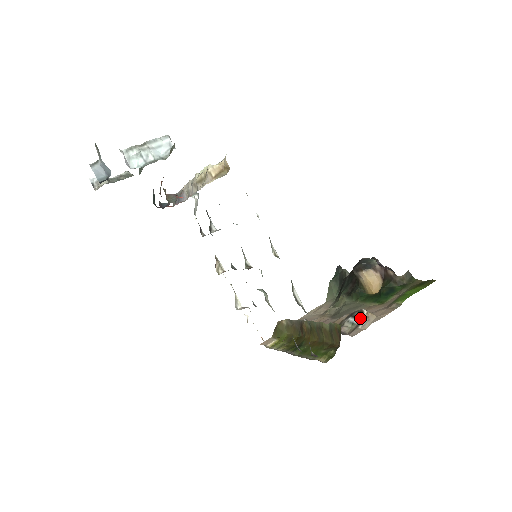
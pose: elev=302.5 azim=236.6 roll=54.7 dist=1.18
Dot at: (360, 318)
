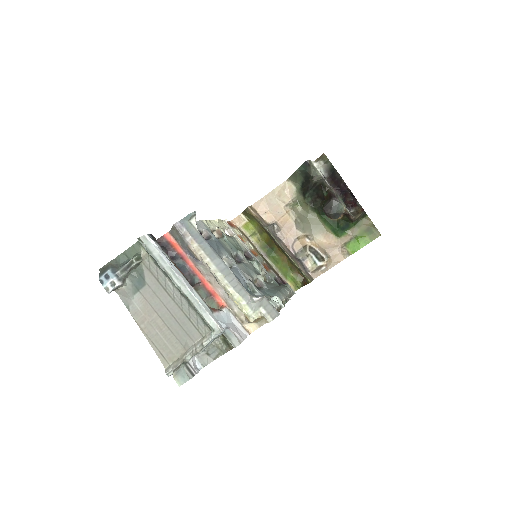
Dot at: (321, 263)
